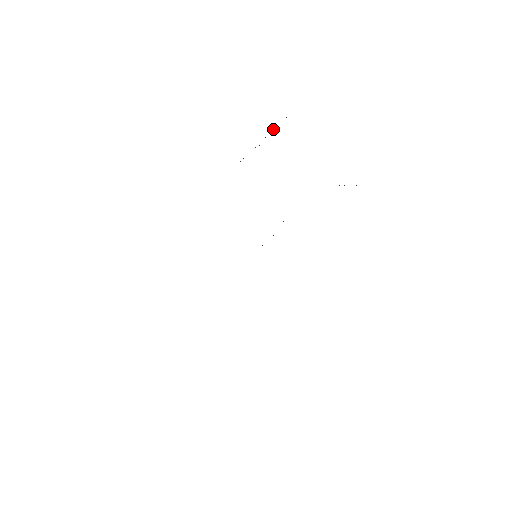
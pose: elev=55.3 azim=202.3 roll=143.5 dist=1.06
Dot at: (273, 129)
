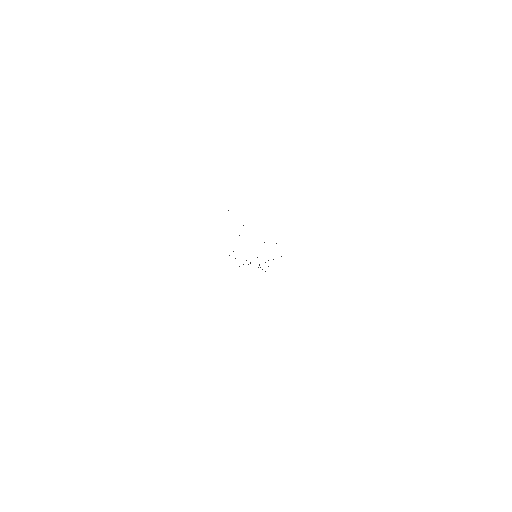
Dot at: occluded
